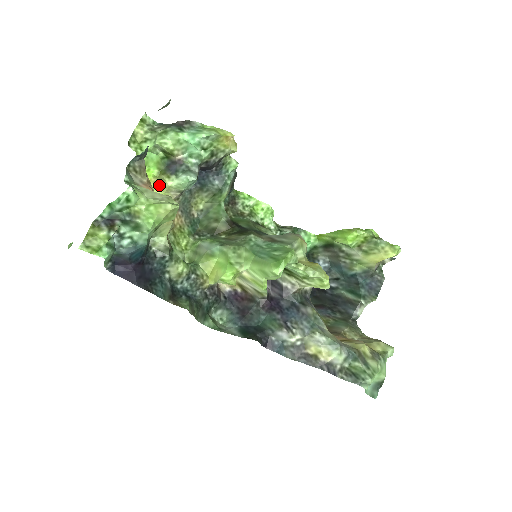
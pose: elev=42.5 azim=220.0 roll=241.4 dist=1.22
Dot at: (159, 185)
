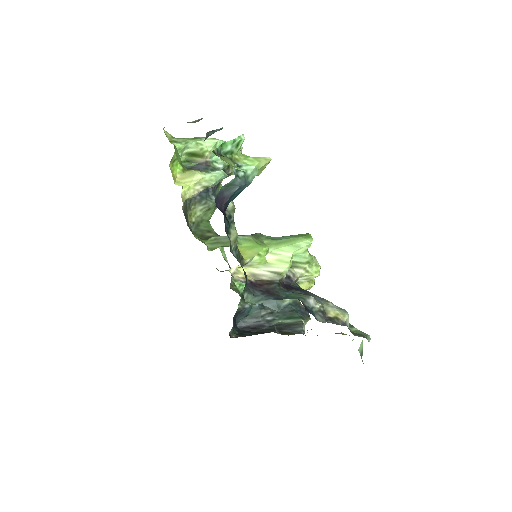
Dot at: (183, 180)
